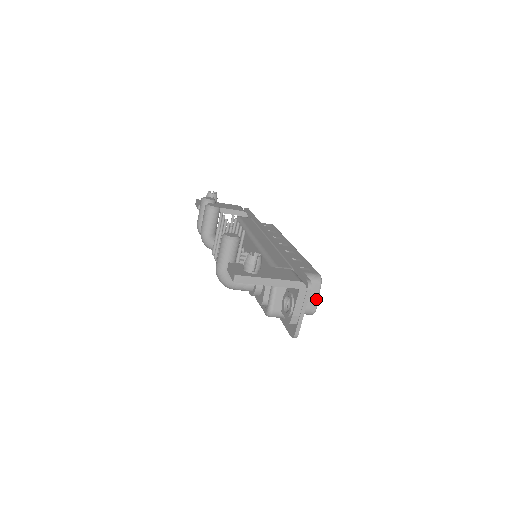
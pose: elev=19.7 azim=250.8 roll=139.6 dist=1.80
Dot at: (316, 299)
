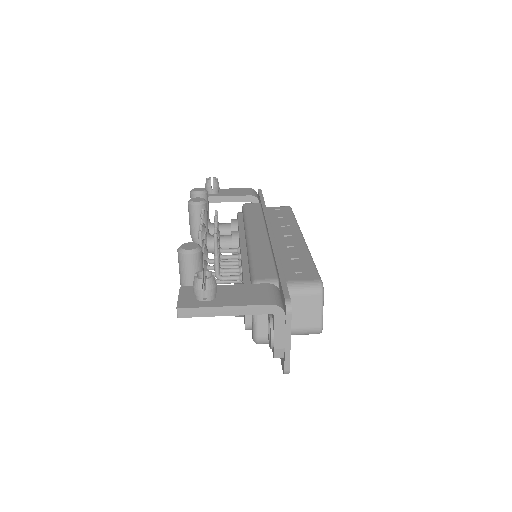
Dot at: (319, 314)
